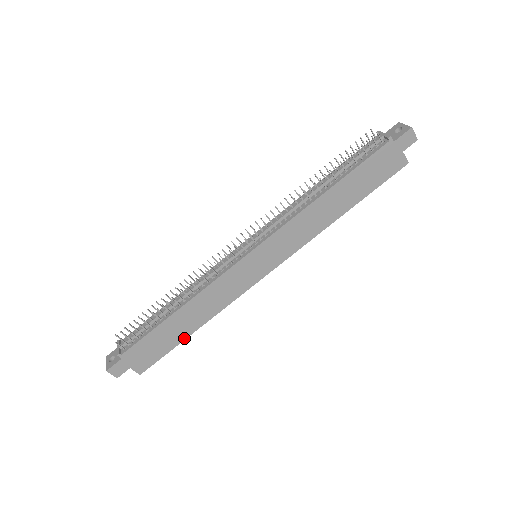
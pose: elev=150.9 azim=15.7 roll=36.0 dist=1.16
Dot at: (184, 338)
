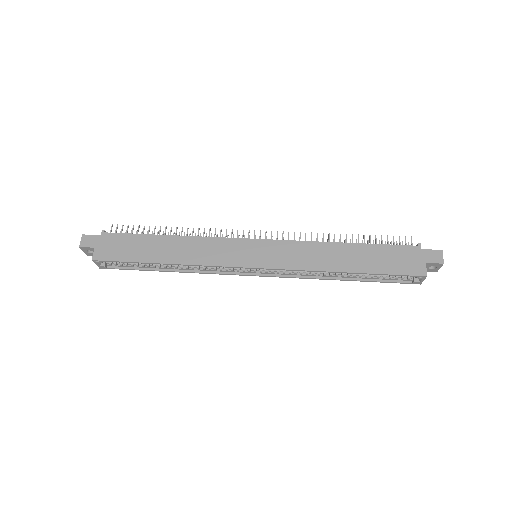
Dot at: (149, 261)
